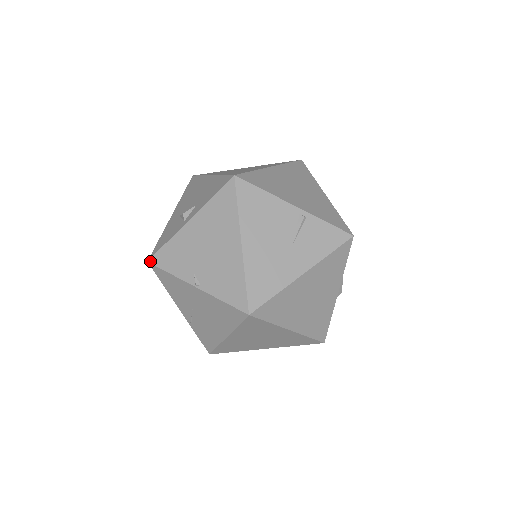
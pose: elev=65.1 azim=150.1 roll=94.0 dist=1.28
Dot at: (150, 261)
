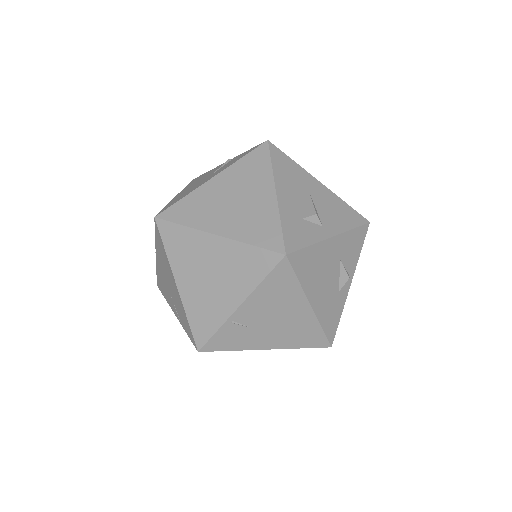
Dot at: occluded
